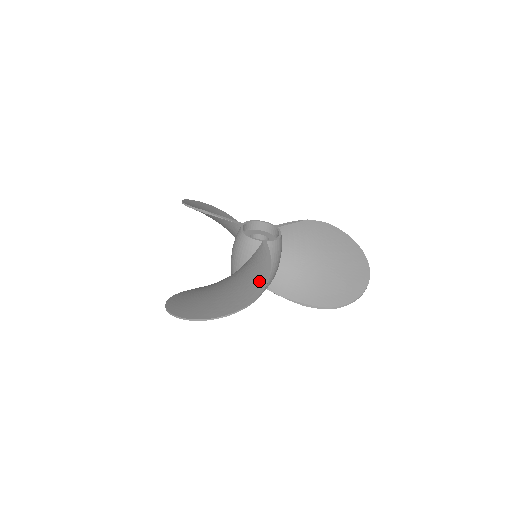
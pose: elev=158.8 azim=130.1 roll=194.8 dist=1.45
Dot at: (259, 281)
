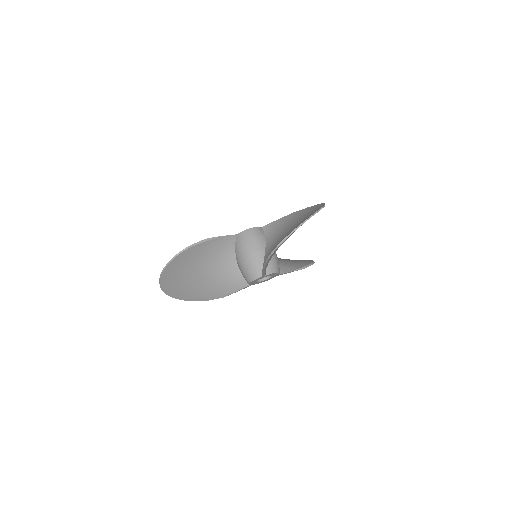
Dot at: (301, 212)
